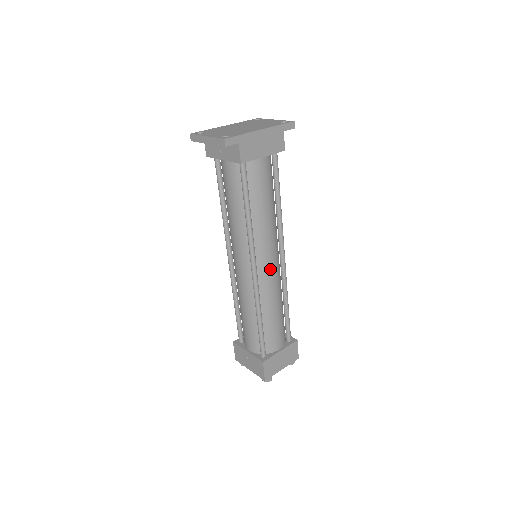
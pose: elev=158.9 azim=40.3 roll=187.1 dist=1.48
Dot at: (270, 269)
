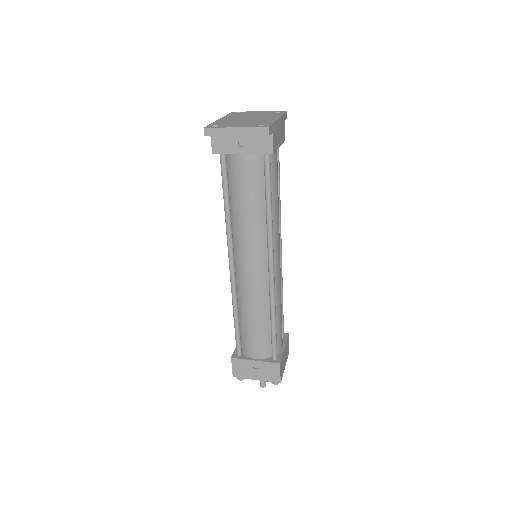
Dot at: (279, 265)
